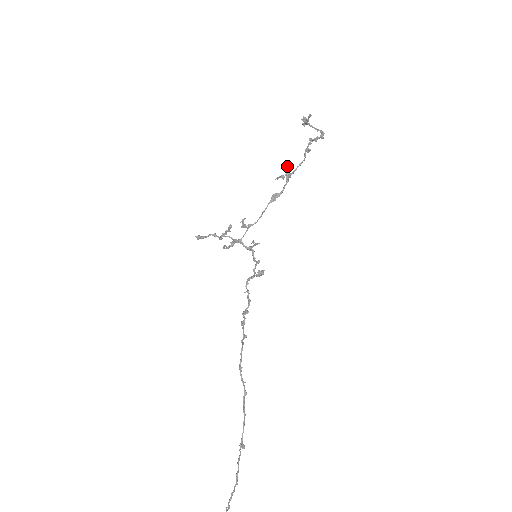
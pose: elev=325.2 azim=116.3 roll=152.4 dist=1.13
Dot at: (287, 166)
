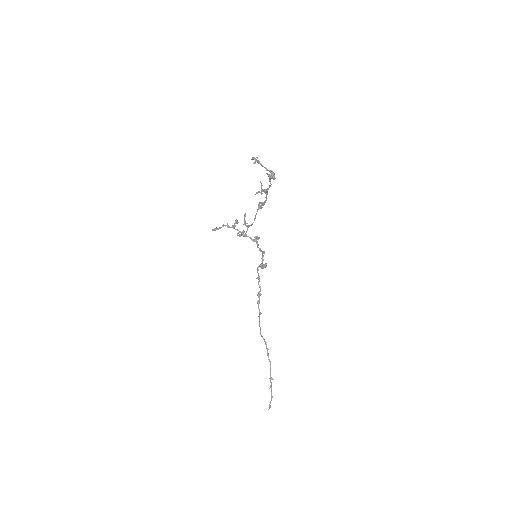
Dot at: (261, 184)
